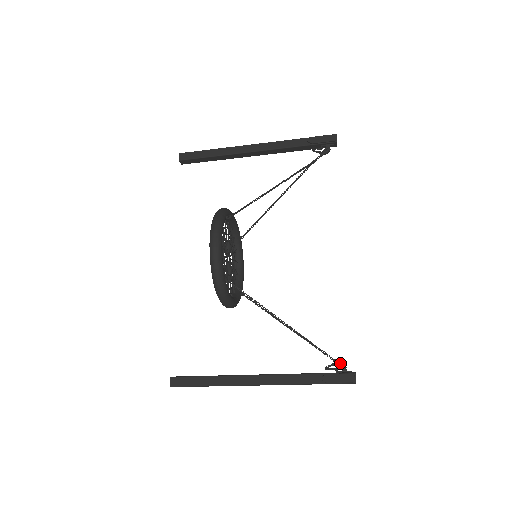
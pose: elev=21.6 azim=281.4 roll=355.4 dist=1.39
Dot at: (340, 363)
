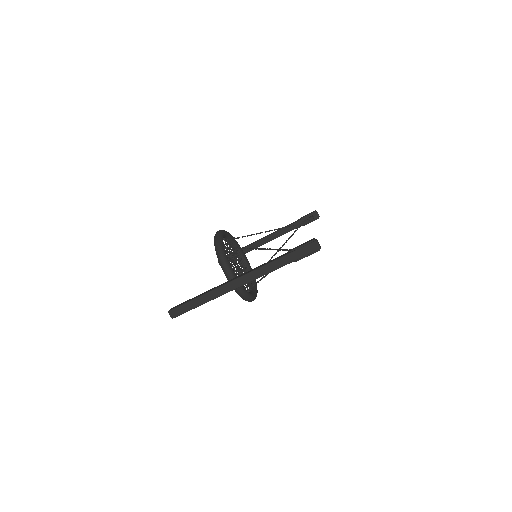
Dot at: occluded
